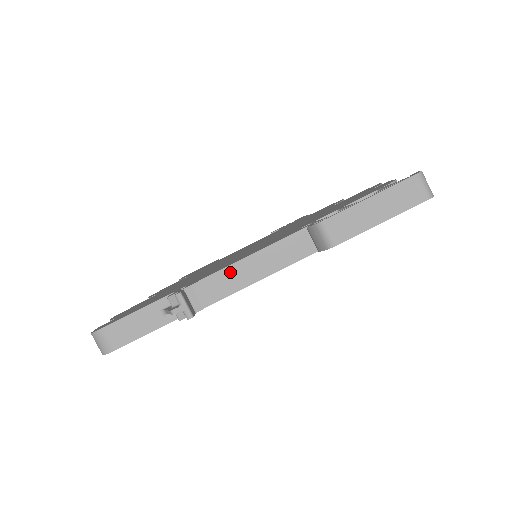
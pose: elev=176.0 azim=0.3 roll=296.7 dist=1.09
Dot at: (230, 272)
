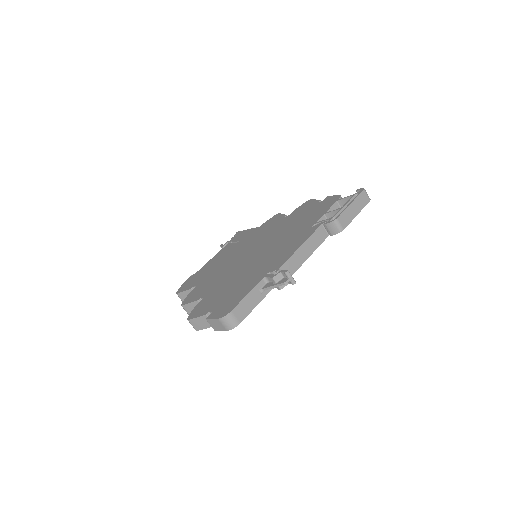
Dot at: (295, 256)
